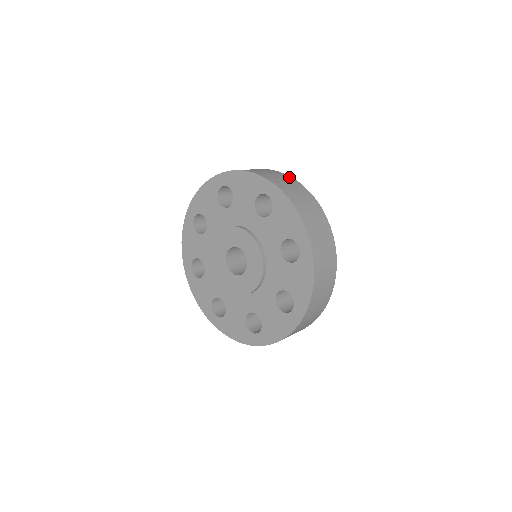
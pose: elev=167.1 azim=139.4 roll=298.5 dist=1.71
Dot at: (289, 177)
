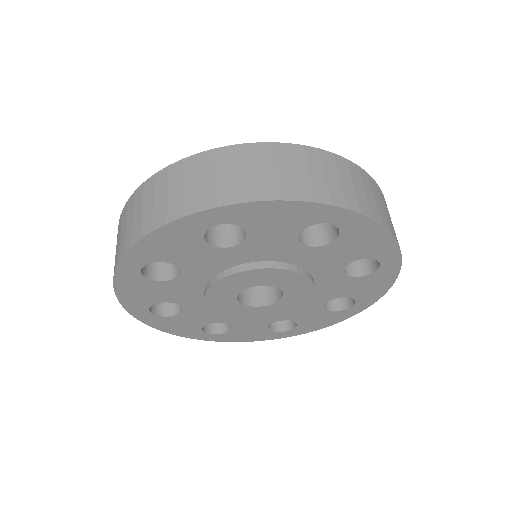
Dot at: (321, 154)
